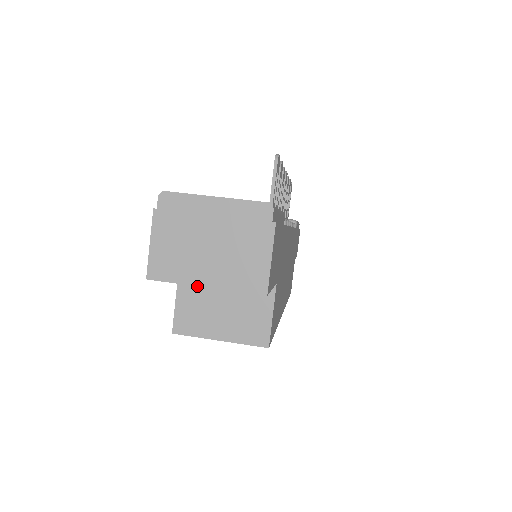
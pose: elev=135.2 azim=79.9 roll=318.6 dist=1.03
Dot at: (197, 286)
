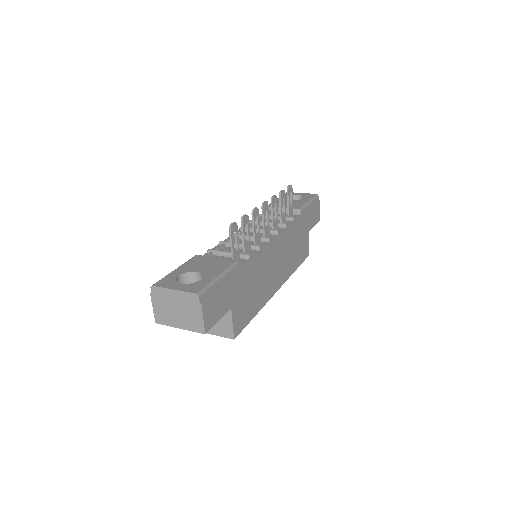
Dot at: occluded
